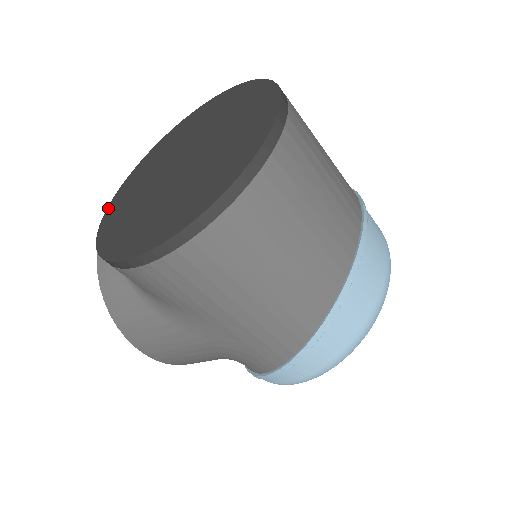
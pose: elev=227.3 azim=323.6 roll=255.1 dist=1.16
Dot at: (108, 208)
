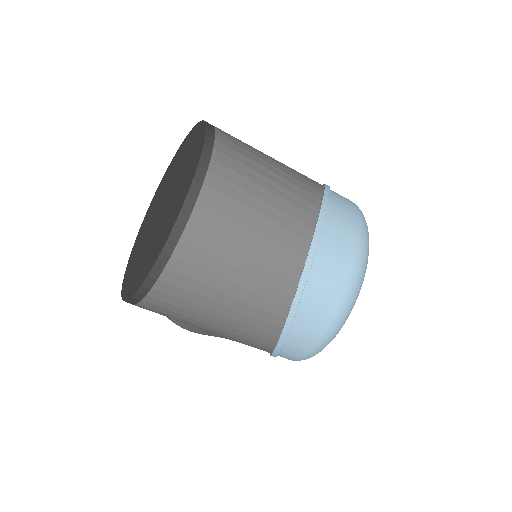
Dot at: (138, 232)
